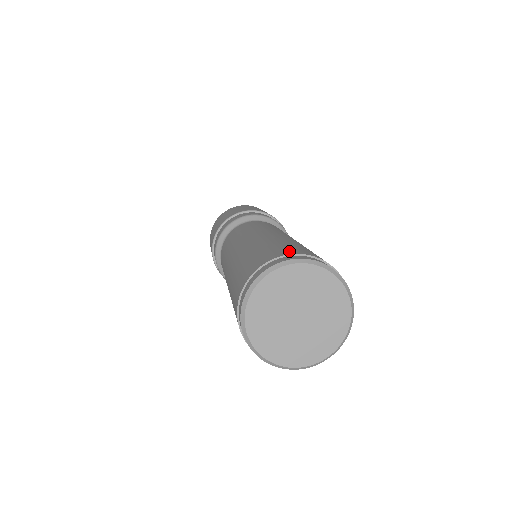
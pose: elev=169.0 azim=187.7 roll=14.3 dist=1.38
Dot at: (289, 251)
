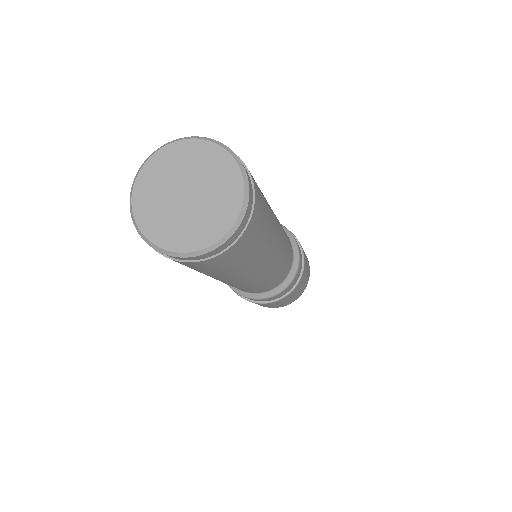
Dot at: occluded
